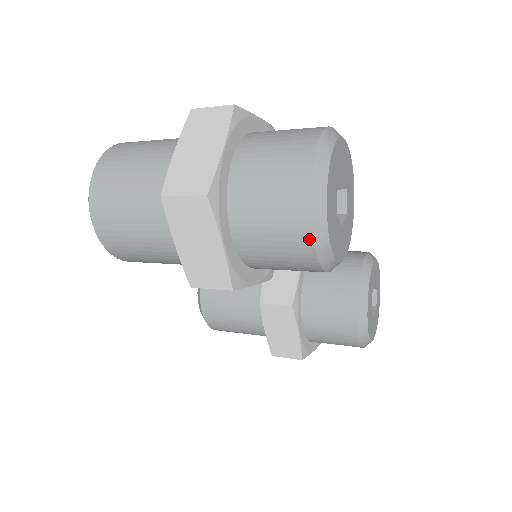
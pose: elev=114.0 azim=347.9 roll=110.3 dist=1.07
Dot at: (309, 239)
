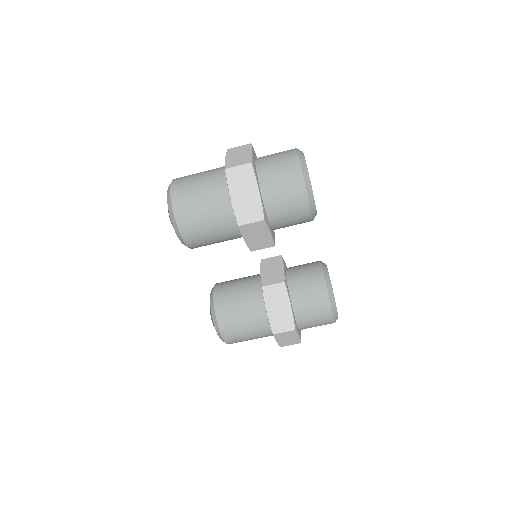
Dot at: (302, 182)
